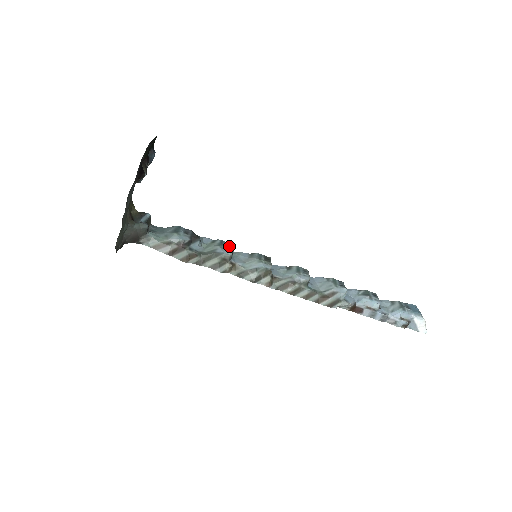
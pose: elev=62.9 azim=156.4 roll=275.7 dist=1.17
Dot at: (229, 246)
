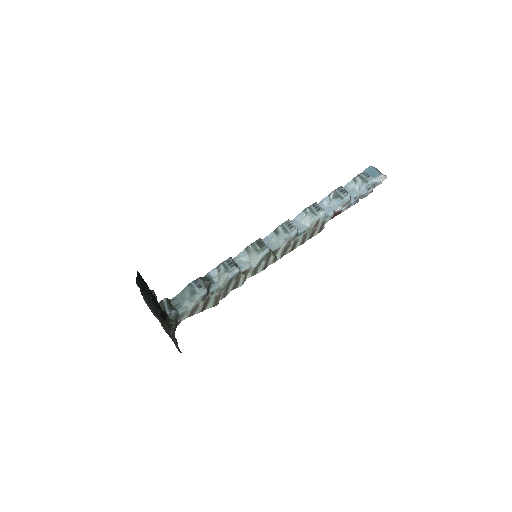
Dot at: (232, 264)
